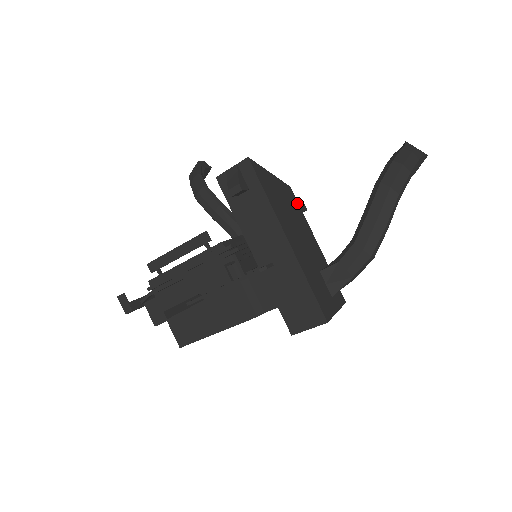
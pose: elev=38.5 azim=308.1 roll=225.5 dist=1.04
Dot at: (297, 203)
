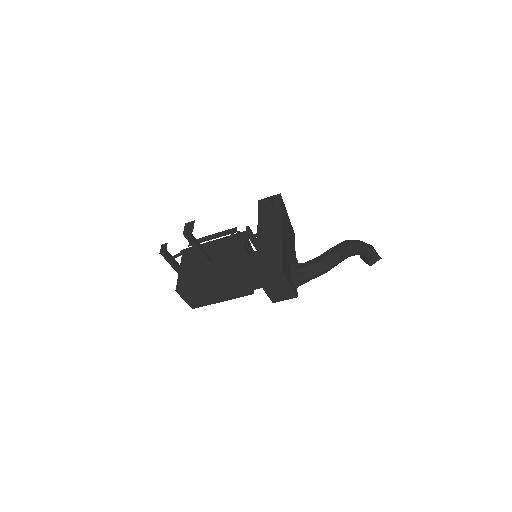
Dot at: (294, 241)
